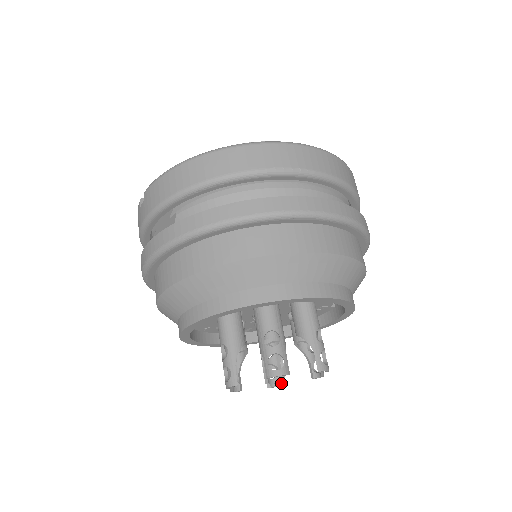
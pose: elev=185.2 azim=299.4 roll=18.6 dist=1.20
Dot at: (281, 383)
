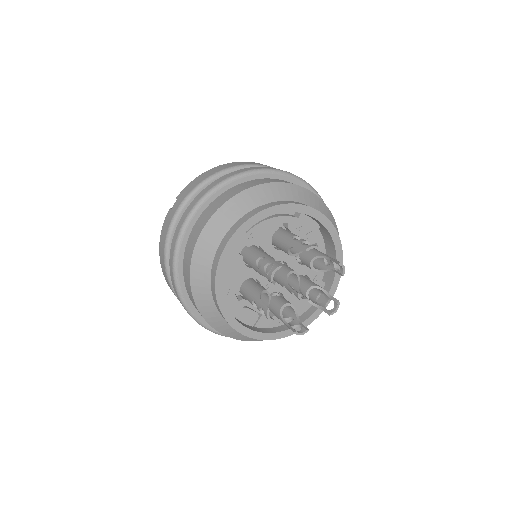
Dot at: (304, 330)
